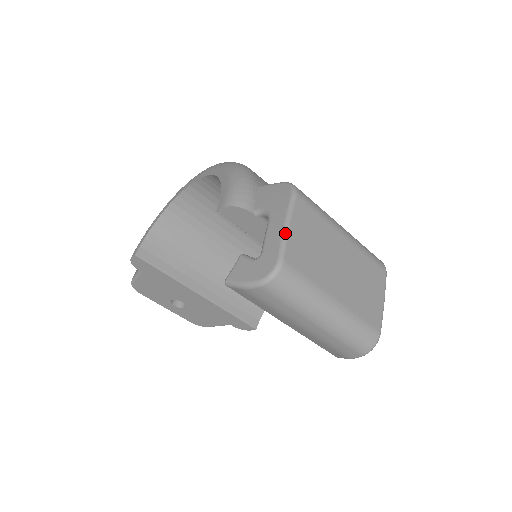
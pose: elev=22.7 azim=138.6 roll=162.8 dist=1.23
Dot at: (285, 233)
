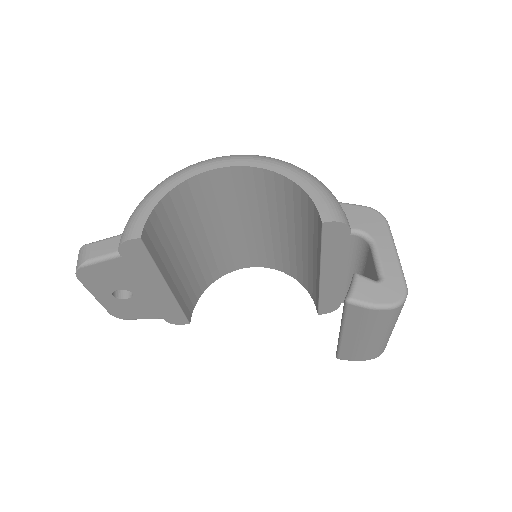
Dot at: occluded
